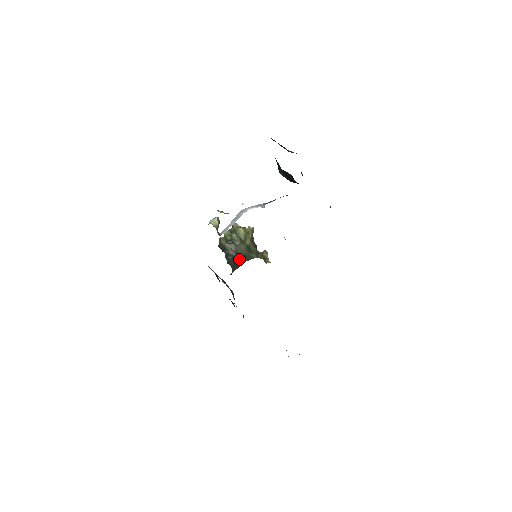
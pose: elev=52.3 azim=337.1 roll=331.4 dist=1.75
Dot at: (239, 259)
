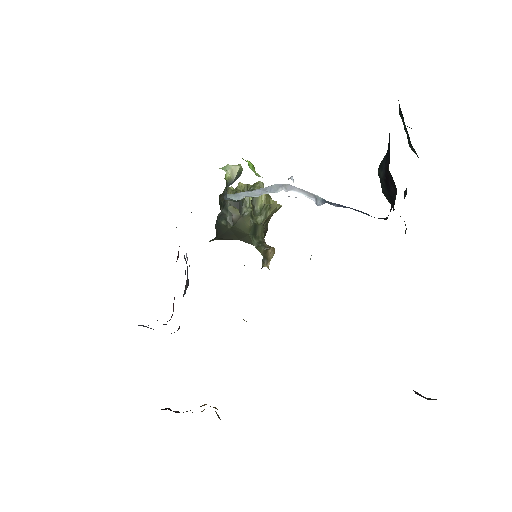
Dot at: (233, 232)
